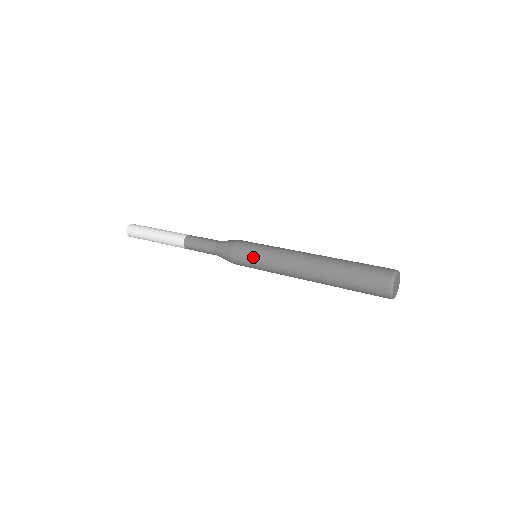
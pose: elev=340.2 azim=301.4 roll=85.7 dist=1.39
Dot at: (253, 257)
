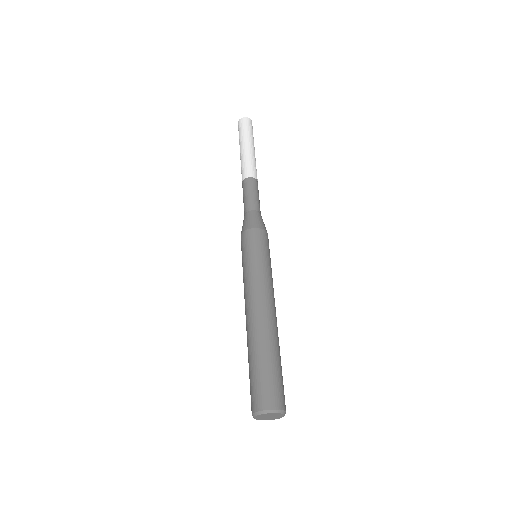
Dot at: (242, 261)
